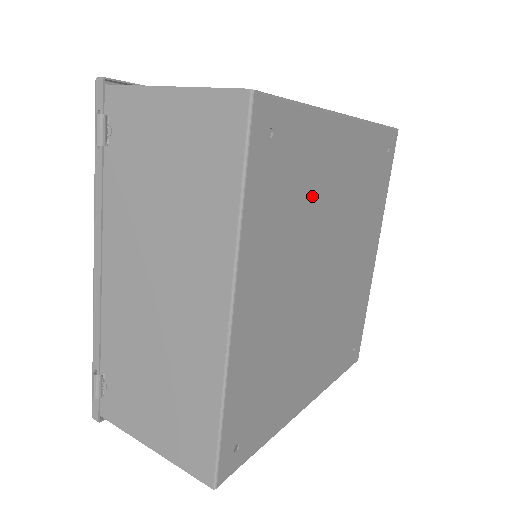
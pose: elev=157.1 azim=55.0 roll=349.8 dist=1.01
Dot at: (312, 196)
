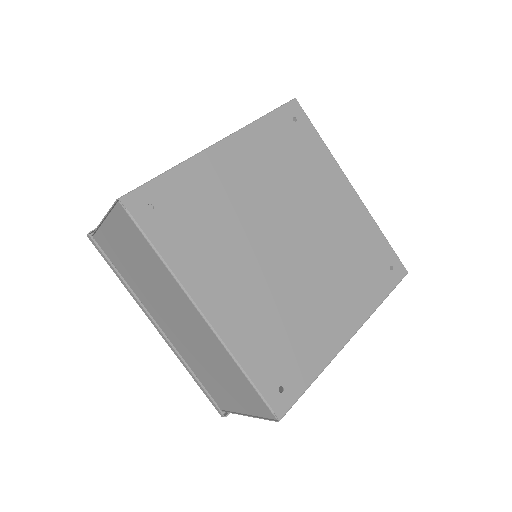
Dot at: (305, 181)
